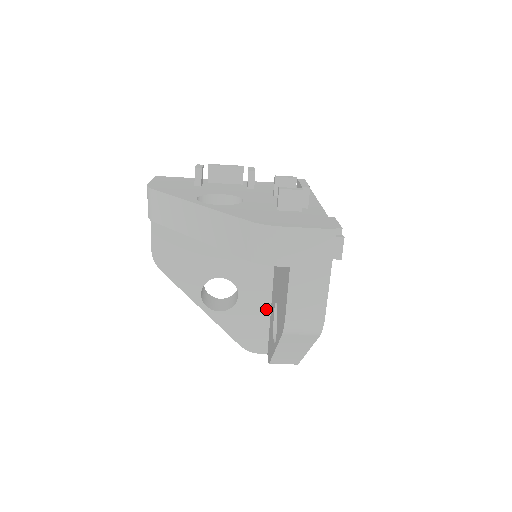
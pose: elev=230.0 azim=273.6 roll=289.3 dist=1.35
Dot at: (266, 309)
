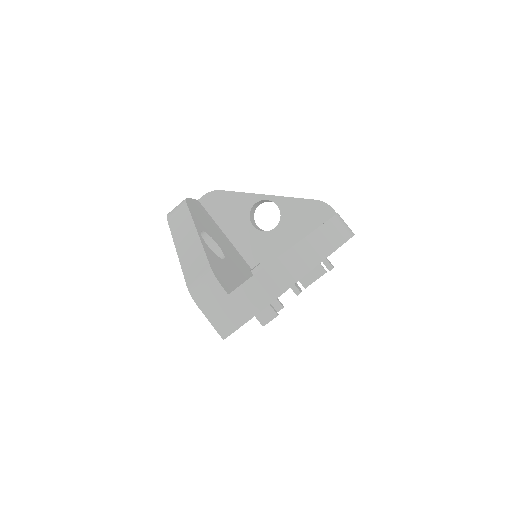
Dot at: (238, 283)
